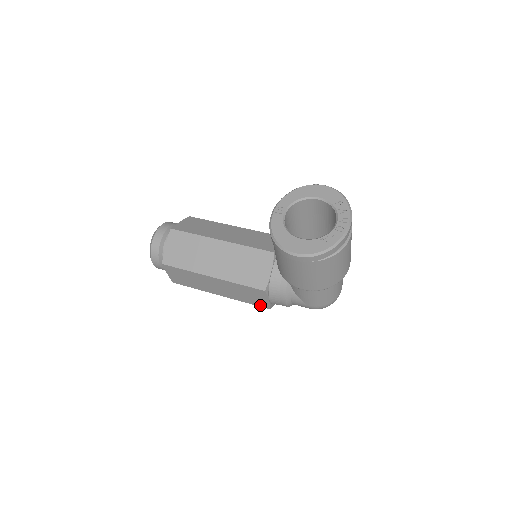
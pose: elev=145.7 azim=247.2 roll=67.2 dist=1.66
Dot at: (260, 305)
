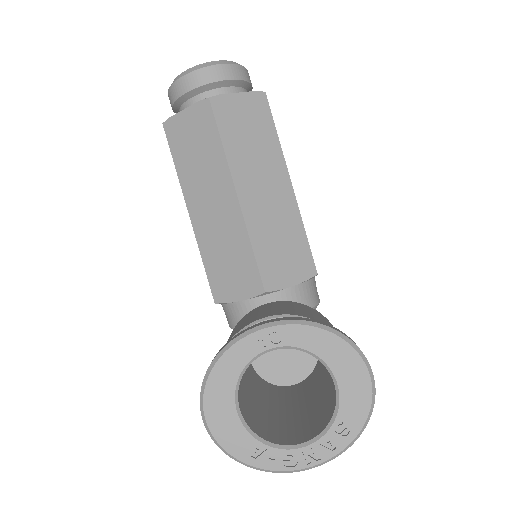
Dot at: occluded
